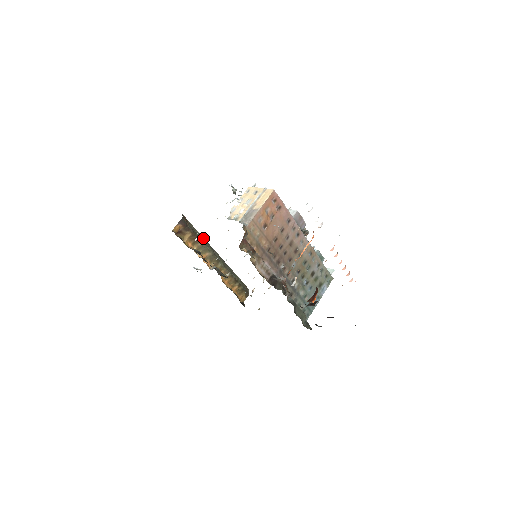
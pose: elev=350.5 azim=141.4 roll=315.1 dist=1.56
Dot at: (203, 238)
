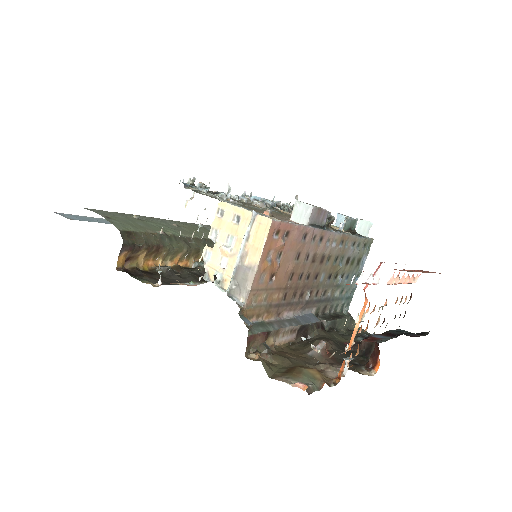
Dot at: (165, 237)
